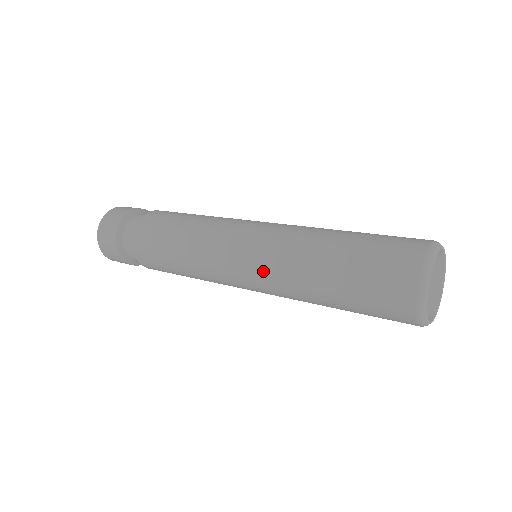
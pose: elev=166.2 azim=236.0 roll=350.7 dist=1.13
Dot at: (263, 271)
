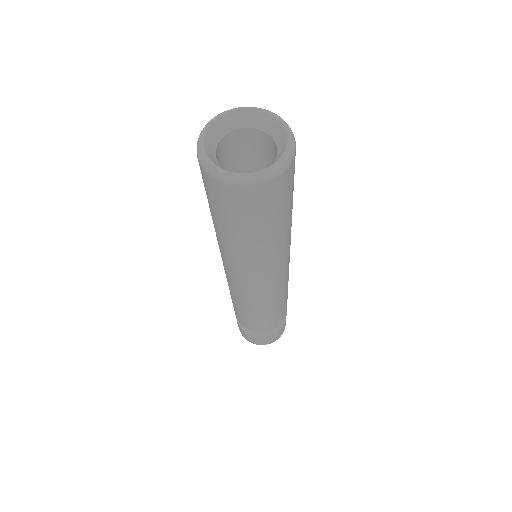
Dot at: (221, 254)
